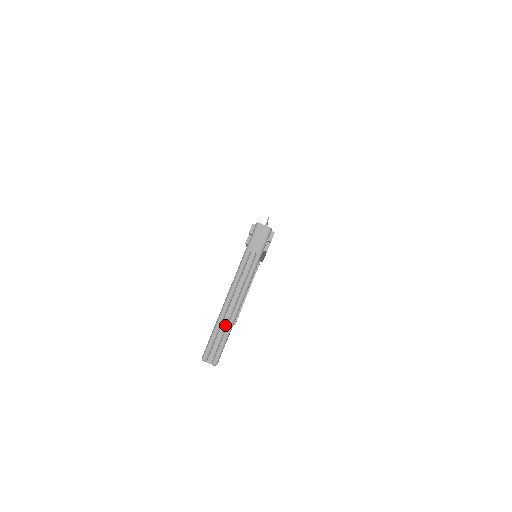
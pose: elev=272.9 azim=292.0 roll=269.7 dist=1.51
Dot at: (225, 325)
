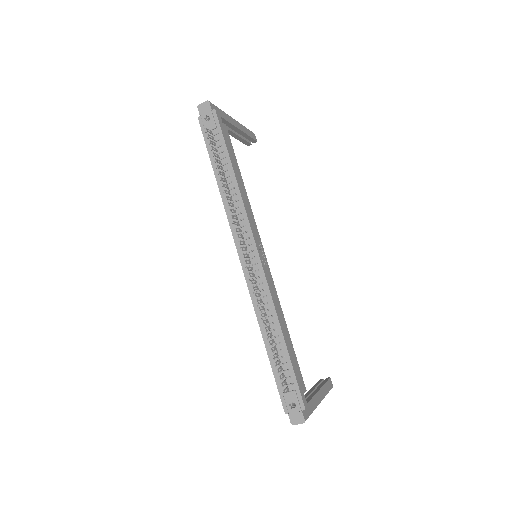
Dot at: occluded
